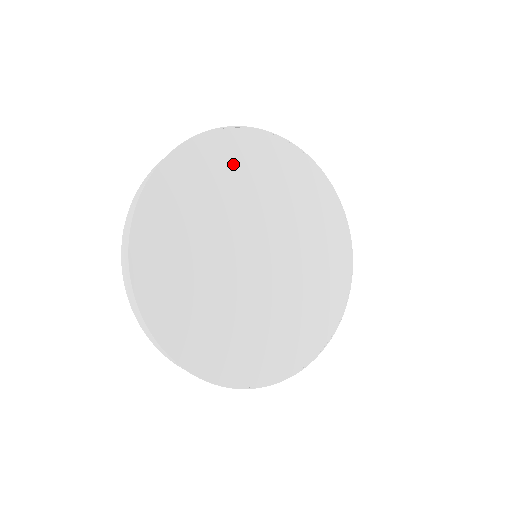
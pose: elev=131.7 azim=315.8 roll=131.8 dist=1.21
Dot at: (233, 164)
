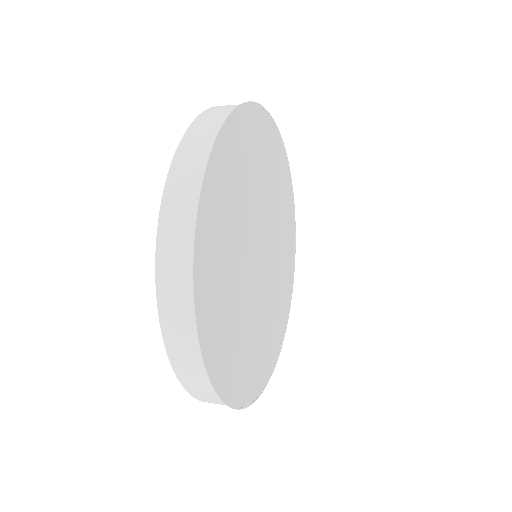
Dot at: (254, 148)
